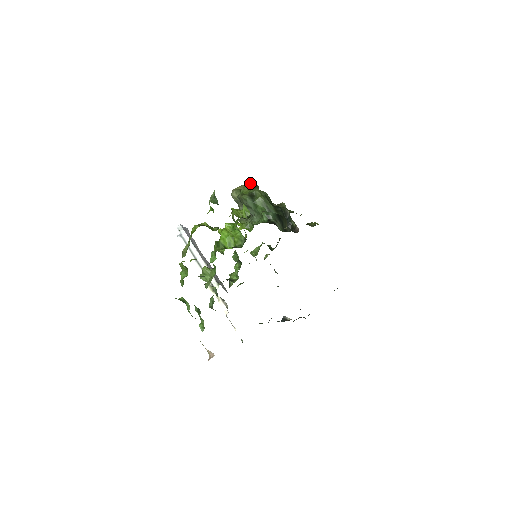
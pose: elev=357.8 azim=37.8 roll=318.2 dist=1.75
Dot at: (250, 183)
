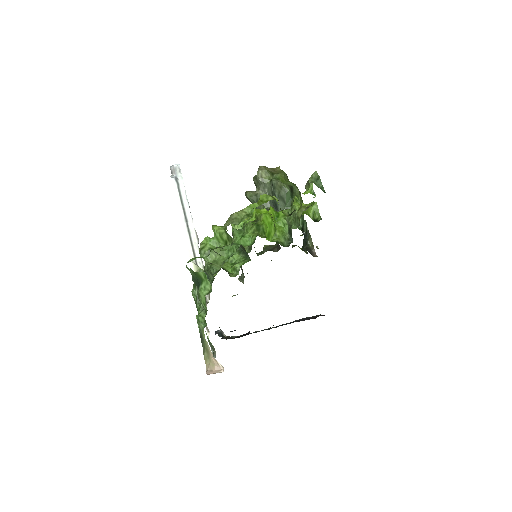
Dot at: occluded
